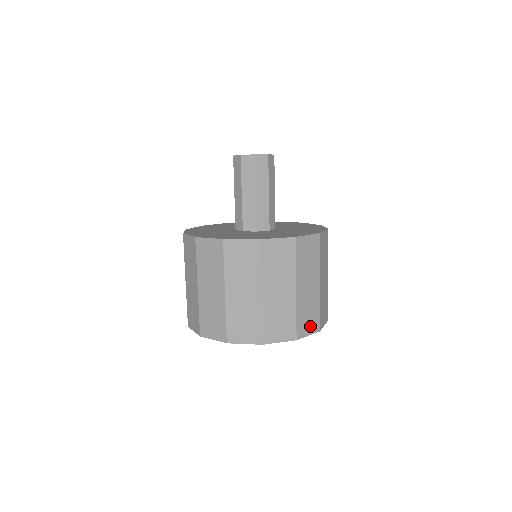
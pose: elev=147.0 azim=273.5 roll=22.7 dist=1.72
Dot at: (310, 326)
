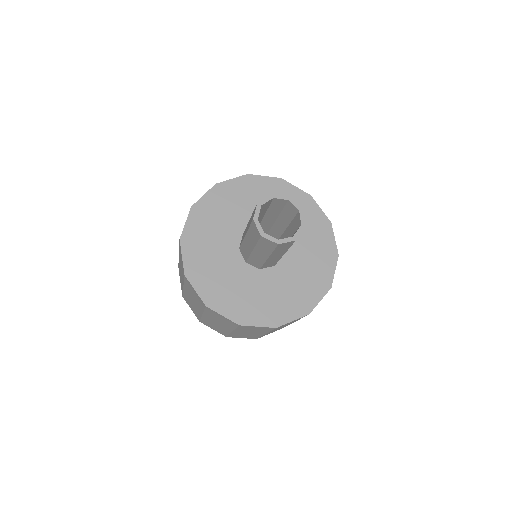
Dot at: occluded
